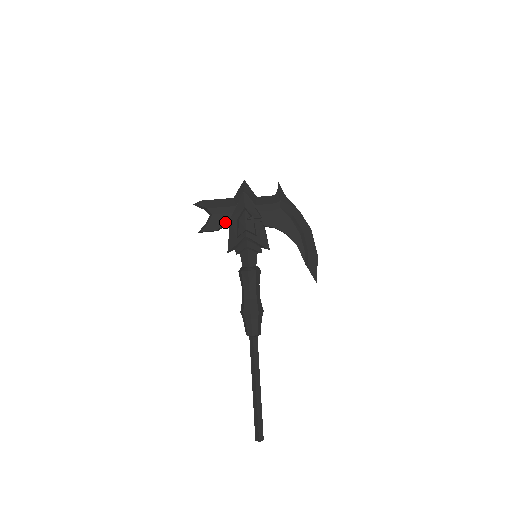
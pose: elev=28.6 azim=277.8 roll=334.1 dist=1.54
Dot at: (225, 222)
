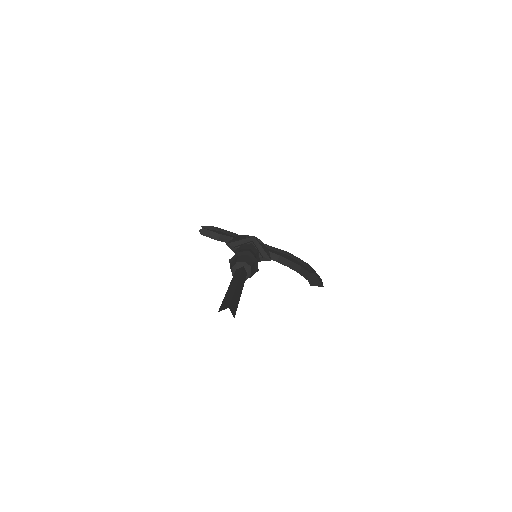
Dot at: (230, 236)
